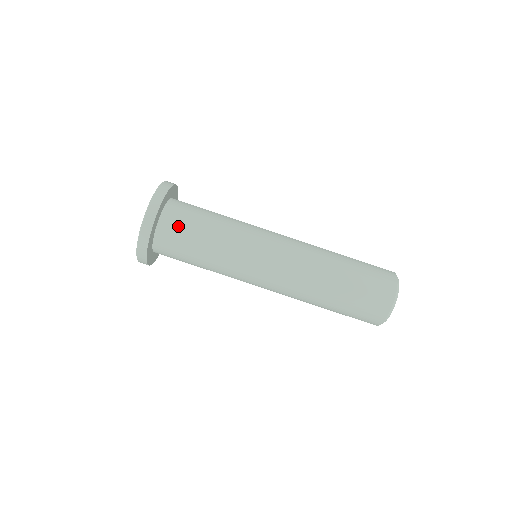
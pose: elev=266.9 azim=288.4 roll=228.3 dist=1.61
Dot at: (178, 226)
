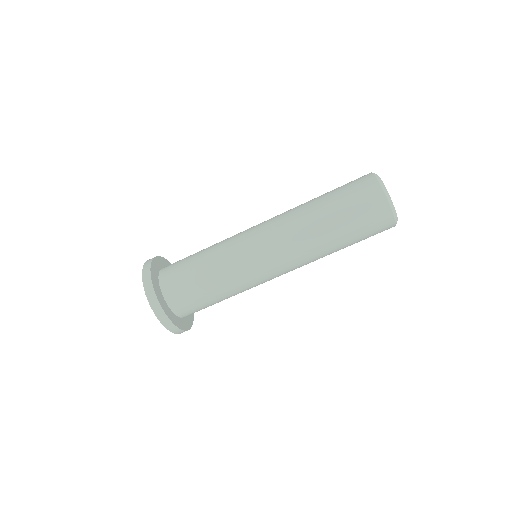
Dot at: (191, 307)
